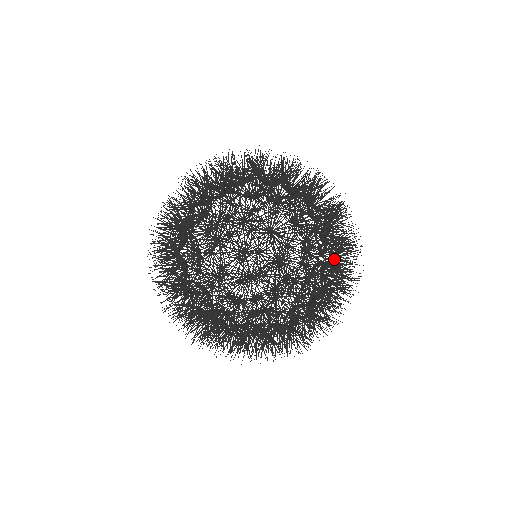
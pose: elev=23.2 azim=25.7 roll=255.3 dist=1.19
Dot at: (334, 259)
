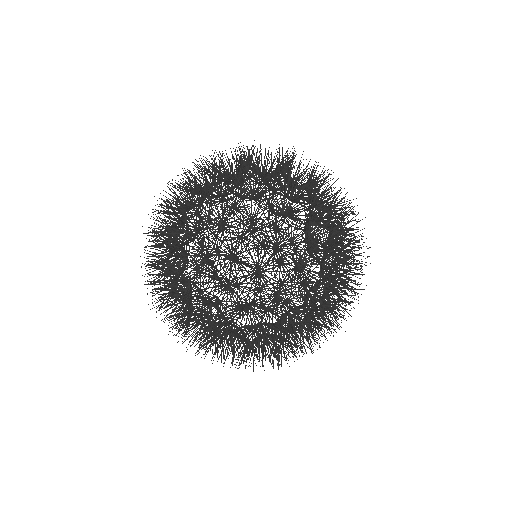
Dot at: occluded
